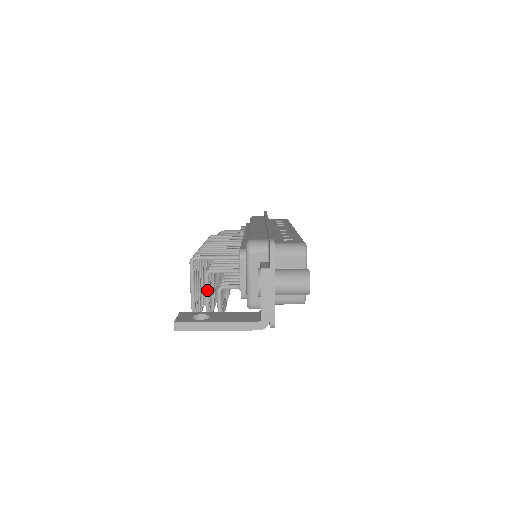
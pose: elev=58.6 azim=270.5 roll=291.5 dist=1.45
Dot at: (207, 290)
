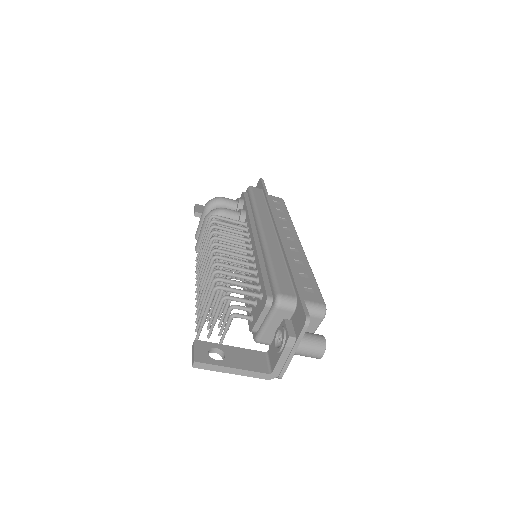
Dot at: (219, 312)
